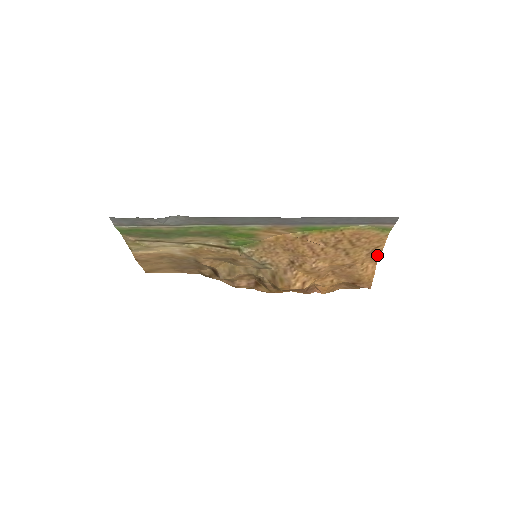
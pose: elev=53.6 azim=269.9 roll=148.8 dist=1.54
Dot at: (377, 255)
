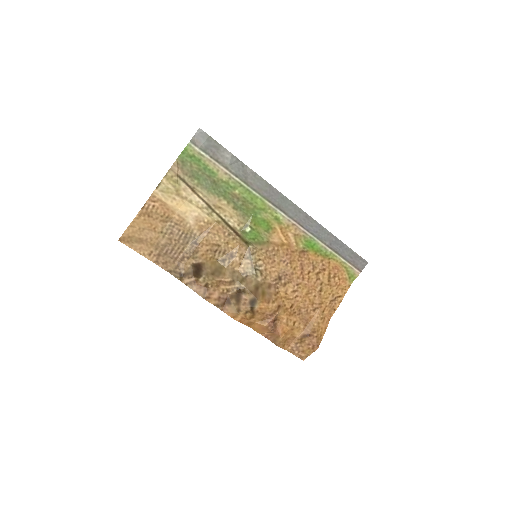
Dot at: (334, 308)
